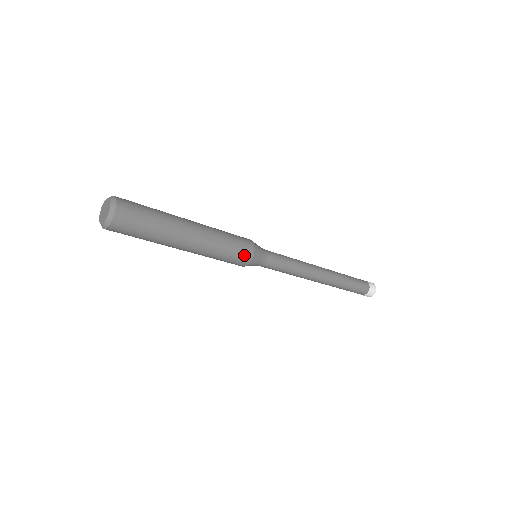
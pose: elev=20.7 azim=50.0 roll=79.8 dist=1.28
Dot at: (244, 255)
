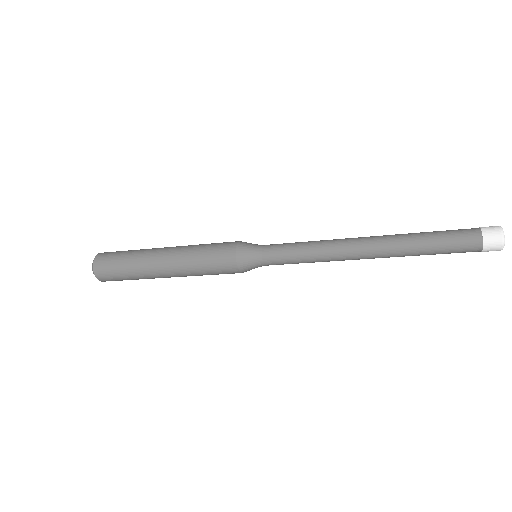
Dot at: (224, 252)
